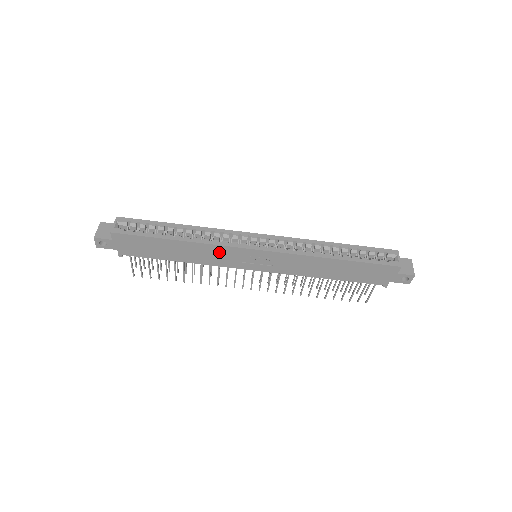
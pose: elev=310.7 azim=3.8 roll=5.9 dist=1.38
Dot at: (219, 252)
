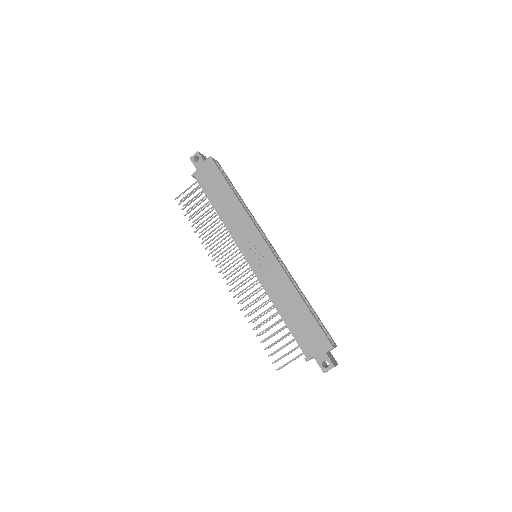
Dot at: (245, 225)
